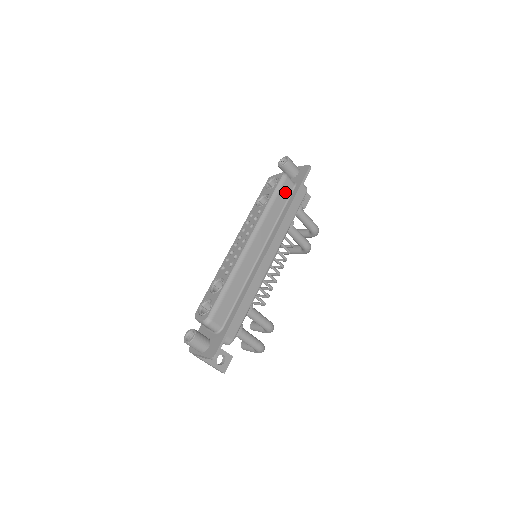
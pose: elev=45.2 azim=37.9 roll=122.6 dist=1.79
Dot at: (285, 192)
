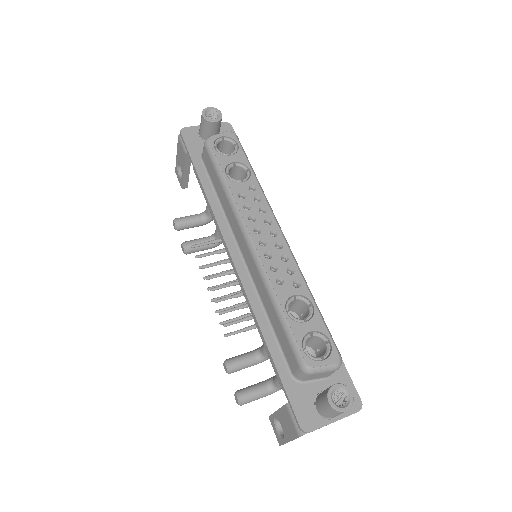
Dot at: occluded
